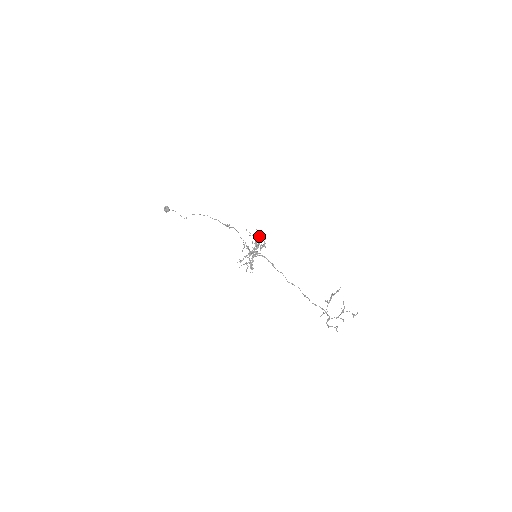
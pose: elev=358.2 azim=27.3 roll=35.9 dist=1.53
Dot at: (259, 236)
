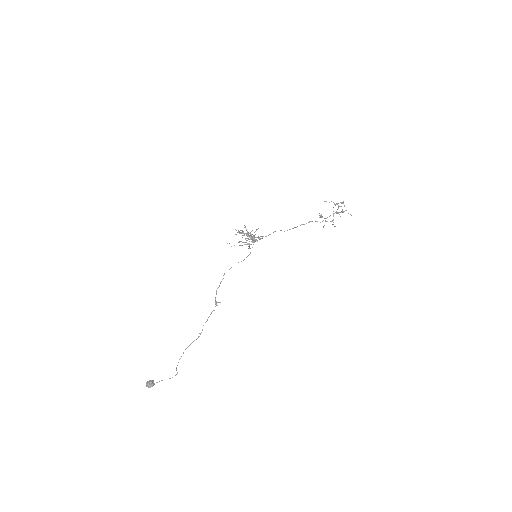
Dot at: (242, 242)
